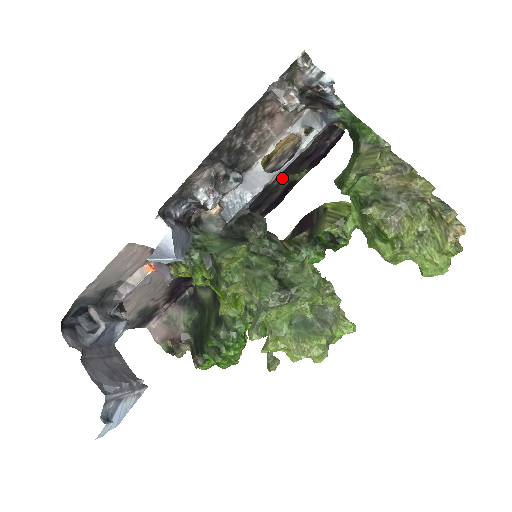
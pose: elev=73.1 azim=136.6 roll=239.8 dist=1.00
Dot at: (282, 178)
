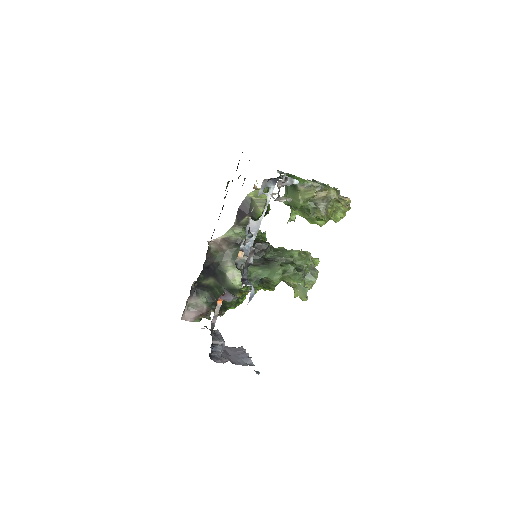
Dot at: occluded
